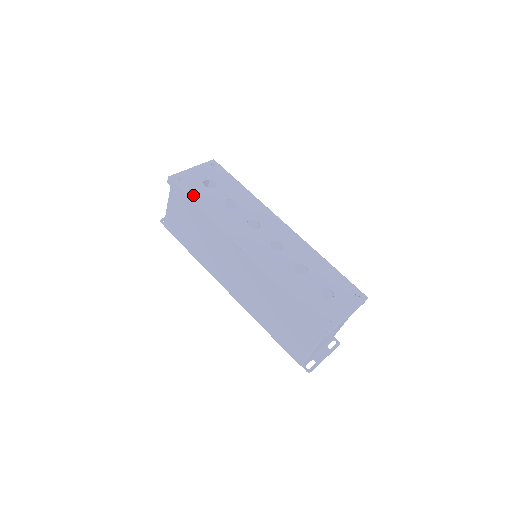
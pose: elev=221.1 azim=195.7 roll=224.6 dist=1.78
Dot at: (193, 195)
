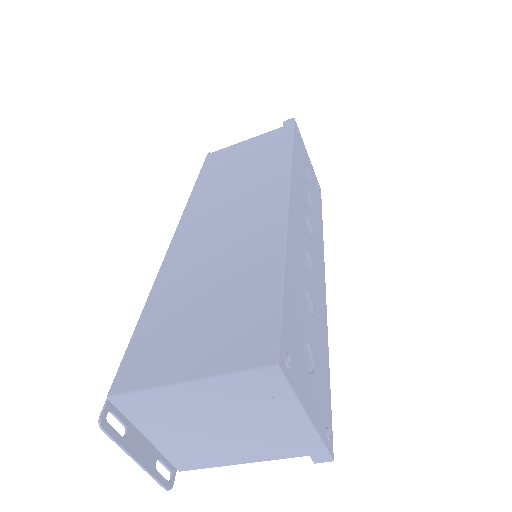
Dot at: (296, 142)
